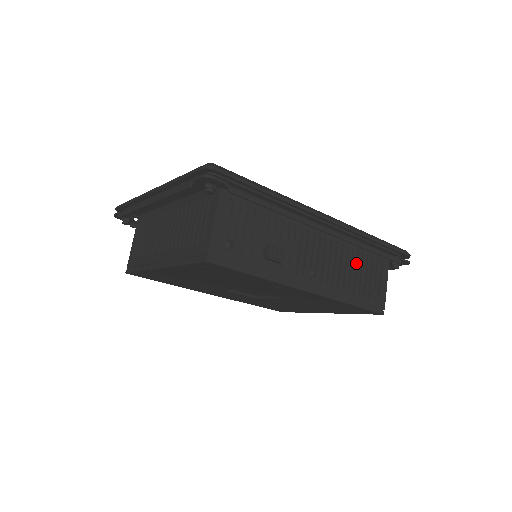
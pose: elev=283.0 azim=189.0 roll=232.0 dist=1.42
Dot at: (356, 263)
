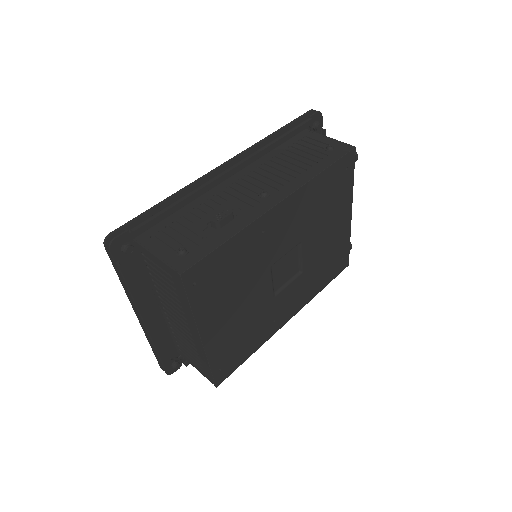
Dot at: (288, 158)
